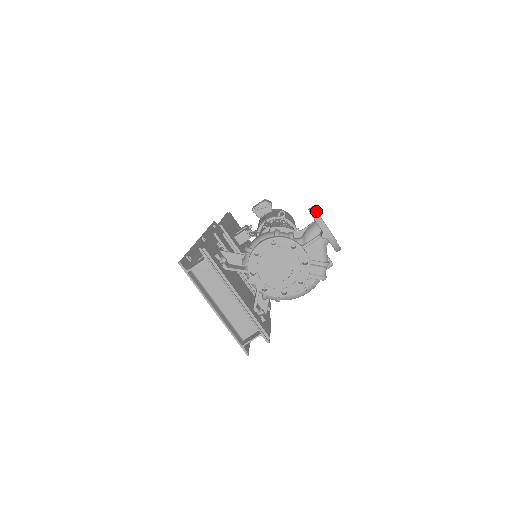
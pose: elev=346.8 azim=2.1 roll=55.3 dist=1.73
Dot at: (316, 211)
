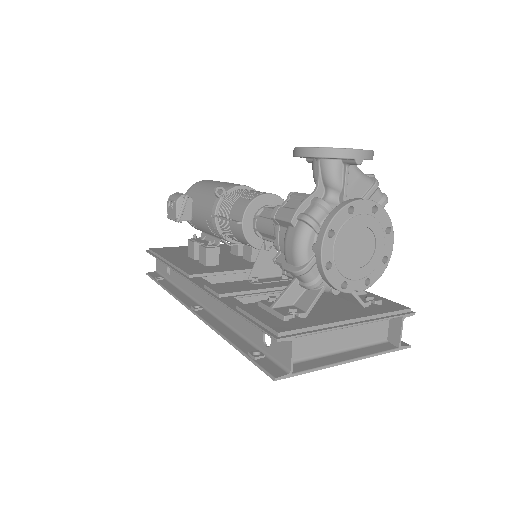
Dot at: (318, 148)
